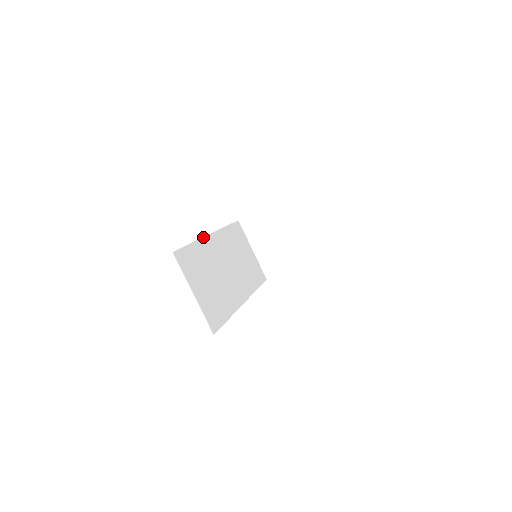
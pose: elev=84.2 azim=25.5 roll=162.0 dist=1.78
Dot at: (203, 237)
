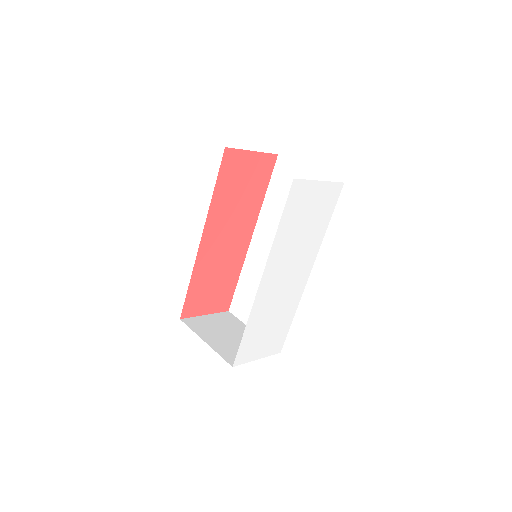
Dot at: (206, 219)
